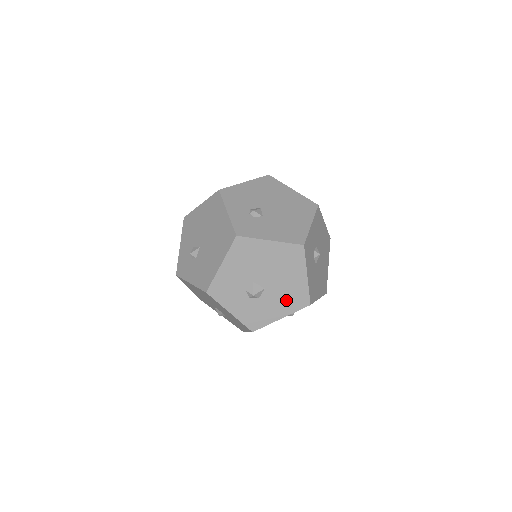
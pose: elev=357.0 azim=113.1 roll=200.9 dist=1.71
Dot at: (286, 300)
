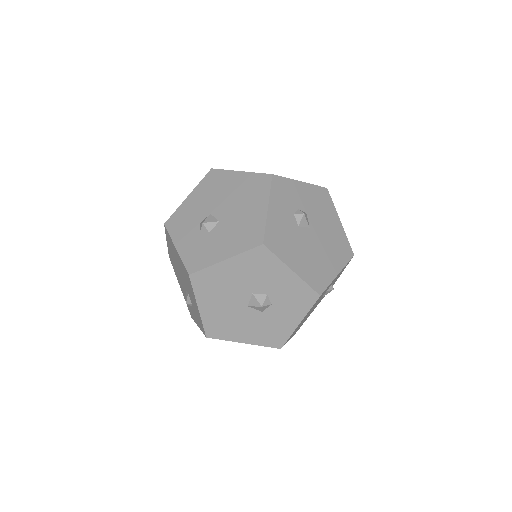
Dot at: (237, 236)
